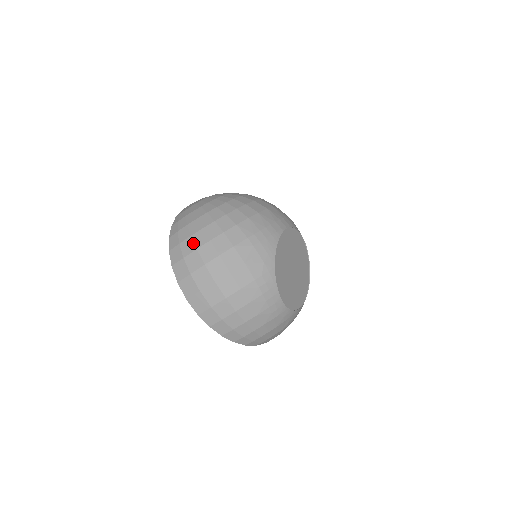
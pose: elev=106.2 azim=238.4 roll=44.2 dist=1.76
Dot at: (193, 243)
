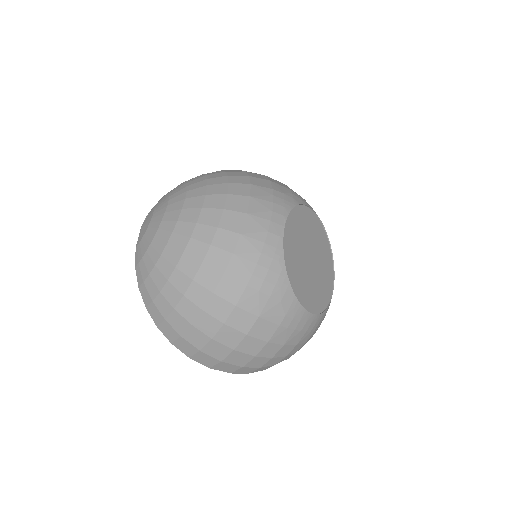
Dot at: (182, 318)
